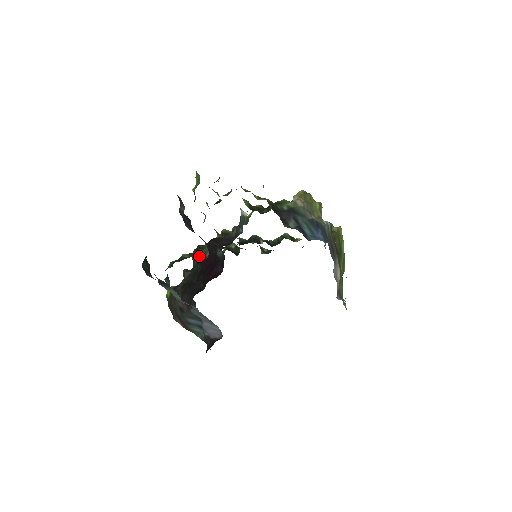
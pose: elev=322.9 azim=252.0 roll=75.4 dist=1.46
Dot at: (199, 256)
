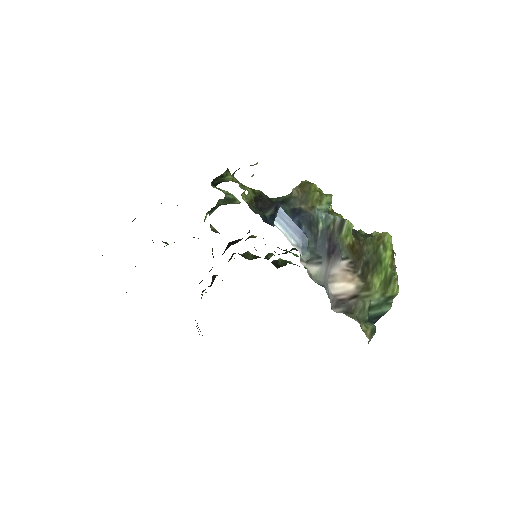
Dot at: occluded
